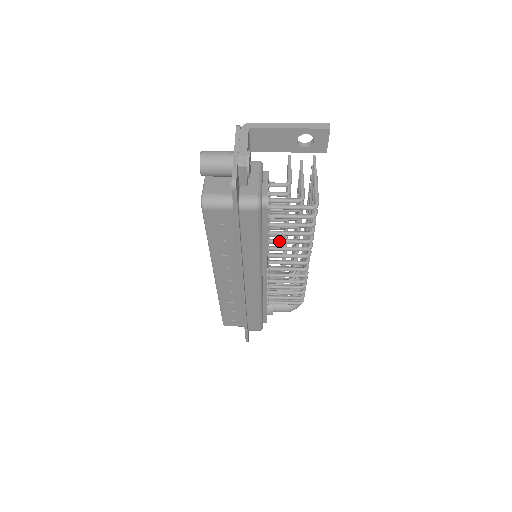
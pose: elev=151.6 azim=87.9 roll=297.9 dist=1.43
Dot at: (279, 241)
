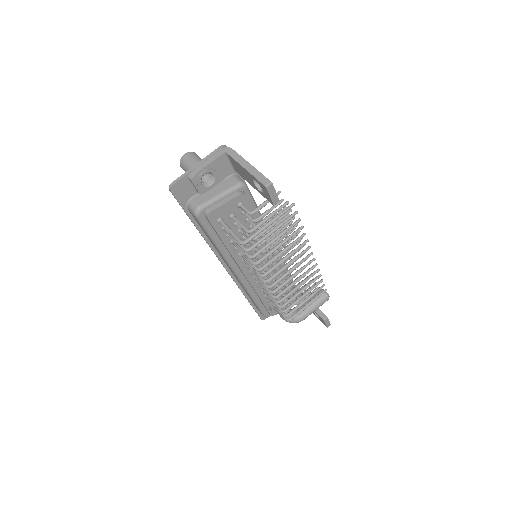
Dot at: (241, 253)
